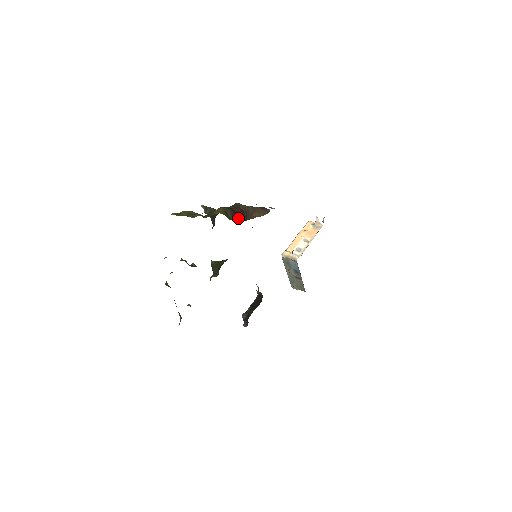
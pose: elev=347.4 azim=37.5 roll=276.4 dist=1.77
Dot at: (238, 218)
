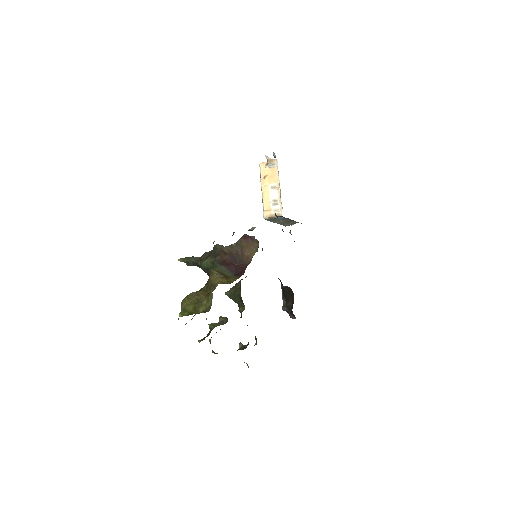
Dot at: (235, 269)
